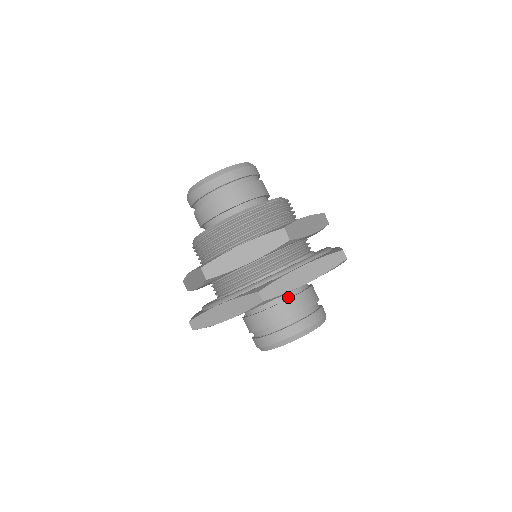
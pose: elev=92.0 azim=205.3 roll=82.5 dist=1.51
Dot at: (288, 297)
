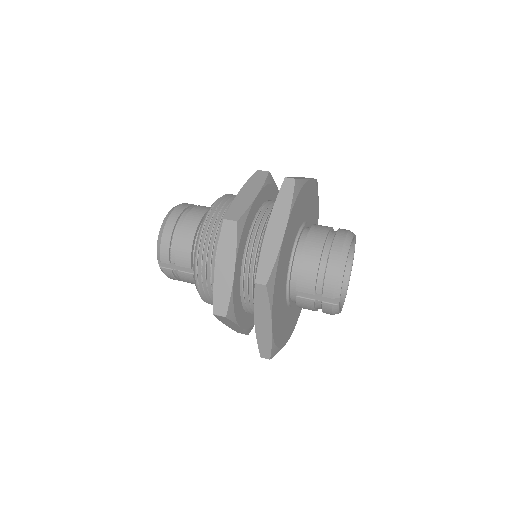
Dot at: occluded
